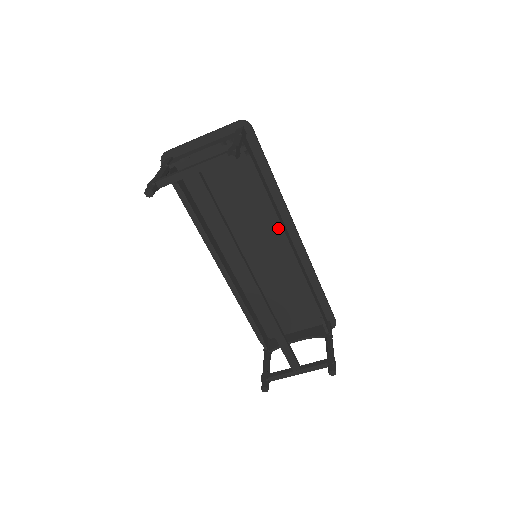
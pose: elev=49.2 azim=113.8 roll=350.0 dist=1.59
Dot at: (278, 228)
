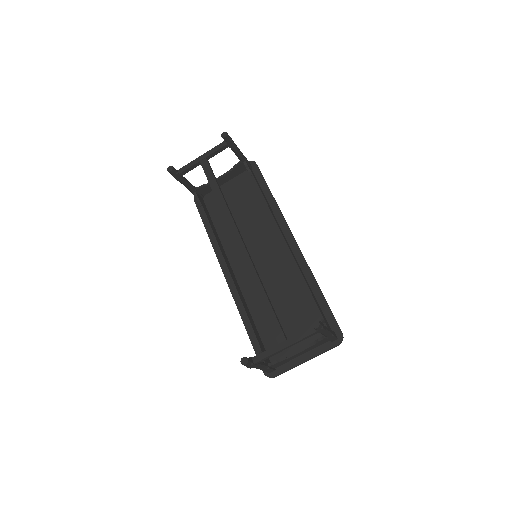
Dot at: (277, 235)
